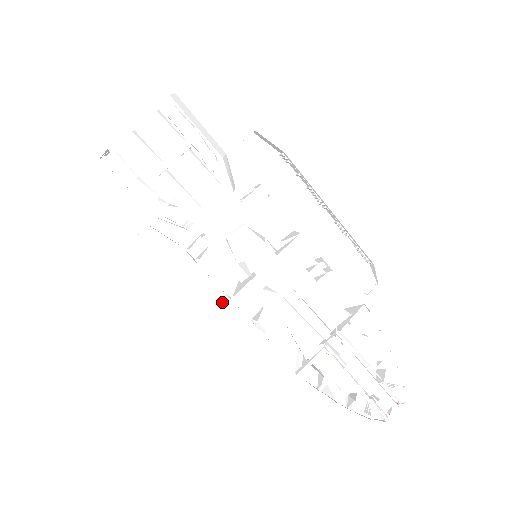
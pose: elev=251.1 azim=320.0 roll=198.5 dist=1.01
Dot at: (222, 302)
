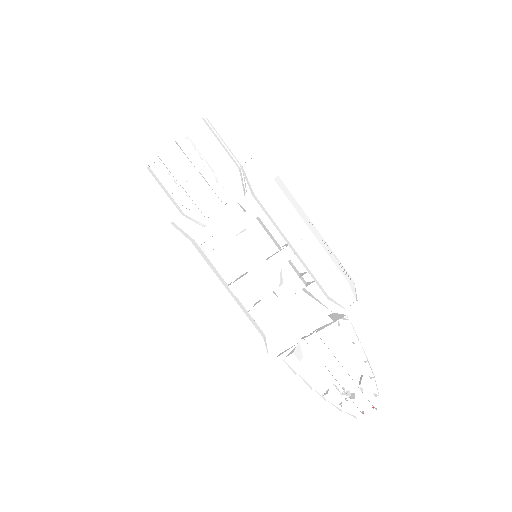
Dot at: (219, 288)
